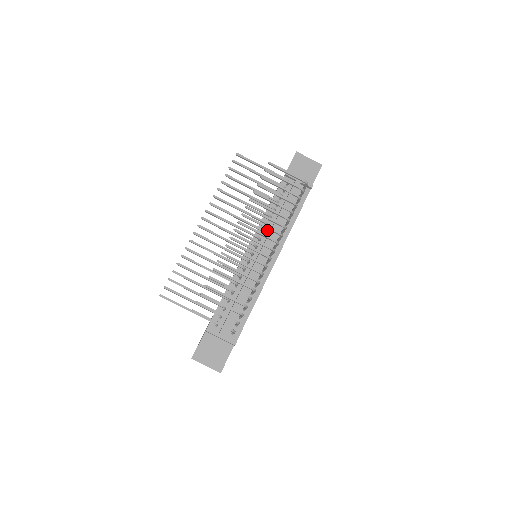
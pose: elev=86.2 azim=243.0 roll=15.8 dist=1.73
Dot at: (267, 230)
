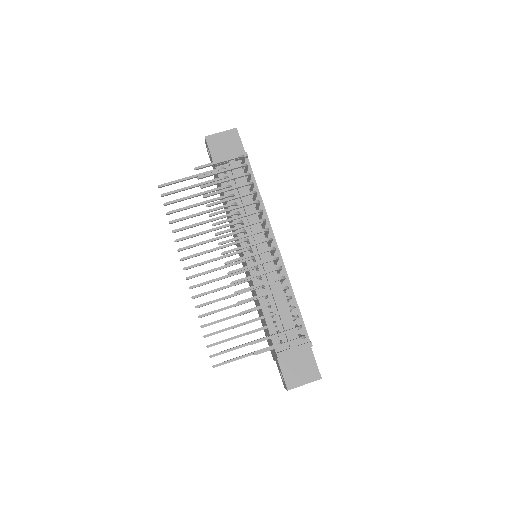
Dot at: occluded
